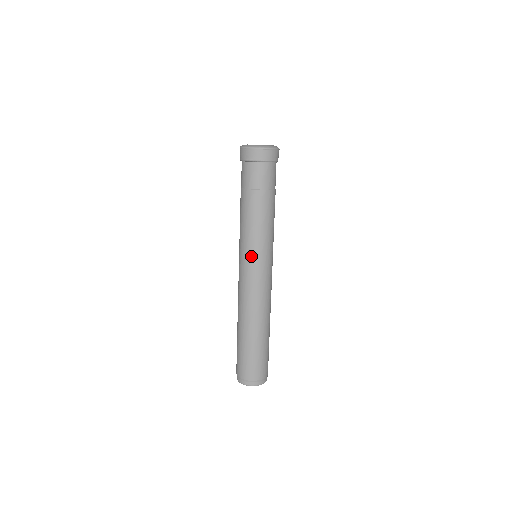
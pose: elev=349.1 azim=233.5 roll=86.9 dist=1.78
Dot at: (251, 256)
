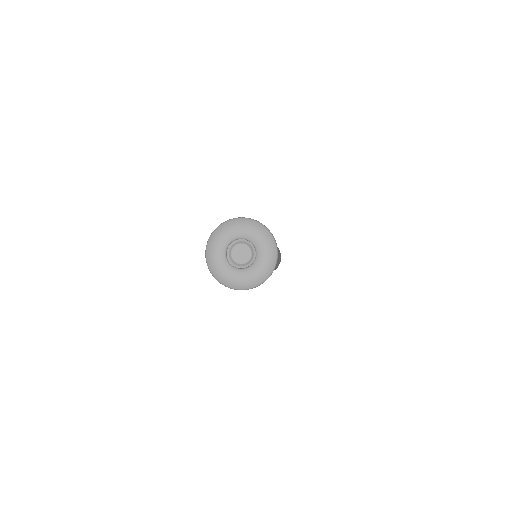
Dot at: occluded
